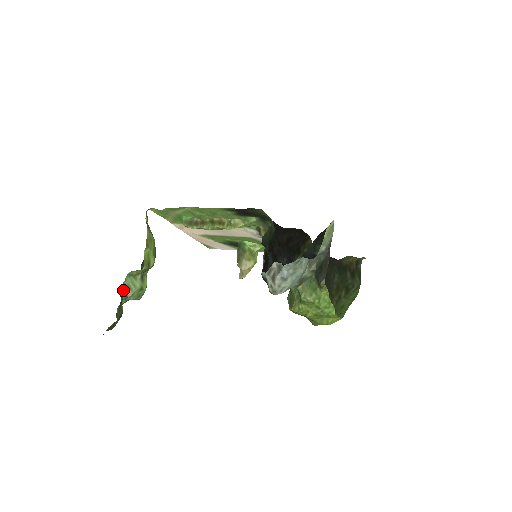
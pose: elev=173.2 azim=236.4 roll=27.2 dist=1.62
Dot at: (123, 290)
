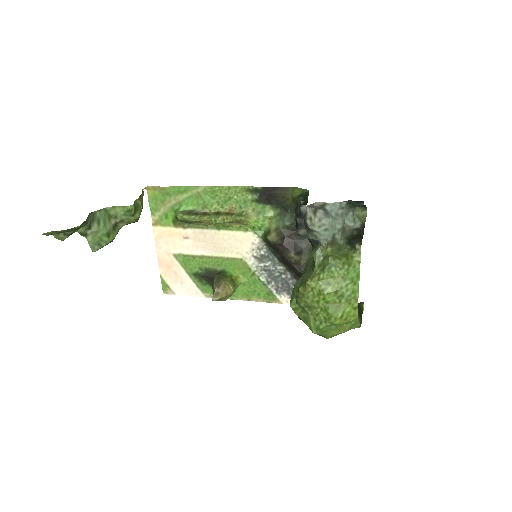
Dot at: (90, 219)
